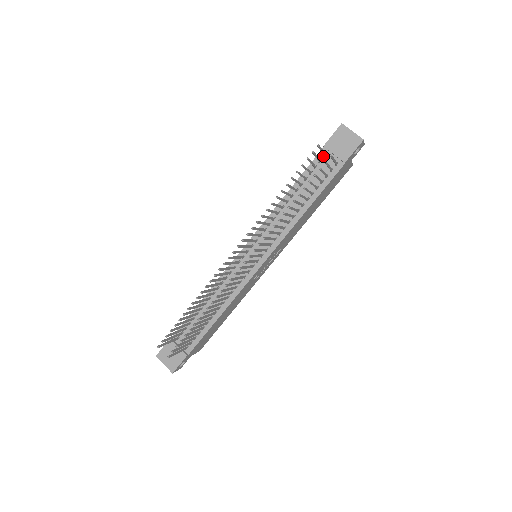
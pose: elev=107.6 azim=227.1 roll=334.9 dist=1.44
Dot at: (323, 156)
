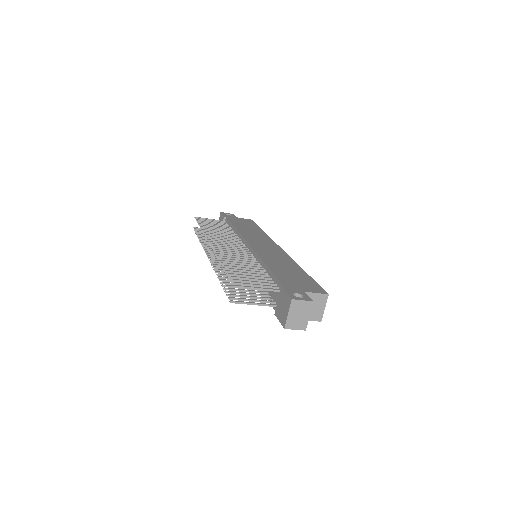
Dot at: occluded
